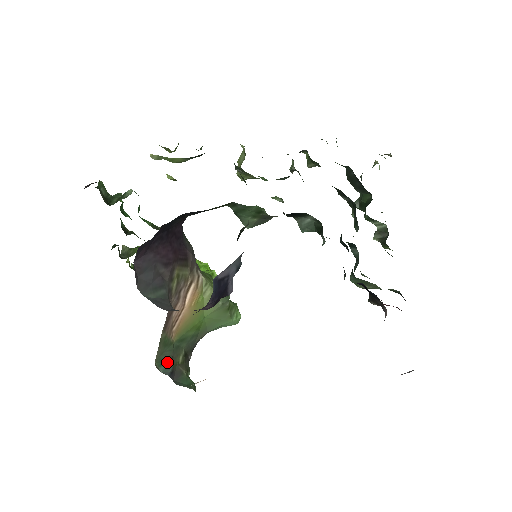
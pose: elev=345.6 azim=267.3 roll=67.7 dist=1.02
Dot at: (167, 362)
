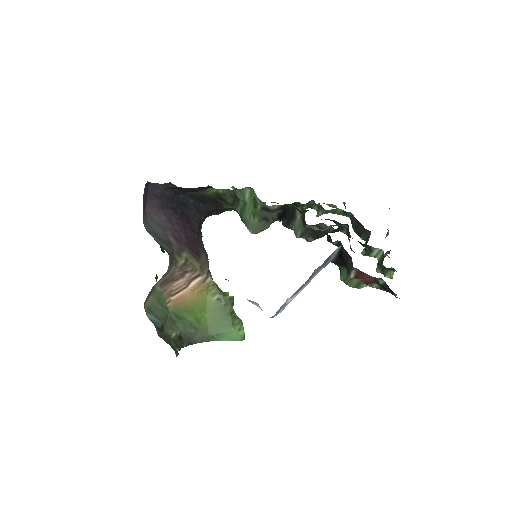
Dot at: (157, 318)
